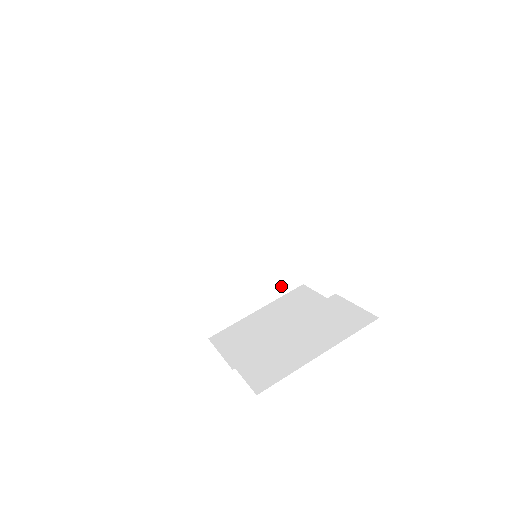
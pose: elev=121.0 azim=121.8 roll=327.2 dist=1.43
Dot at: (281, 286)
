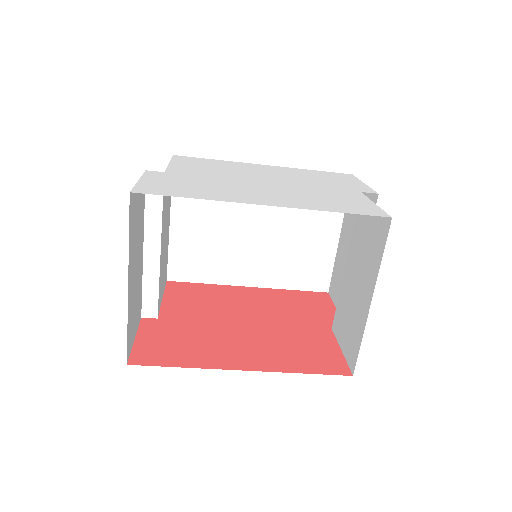
Dot at: occluded
